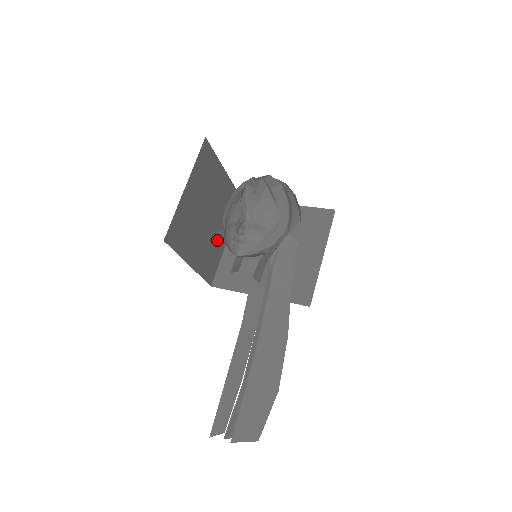
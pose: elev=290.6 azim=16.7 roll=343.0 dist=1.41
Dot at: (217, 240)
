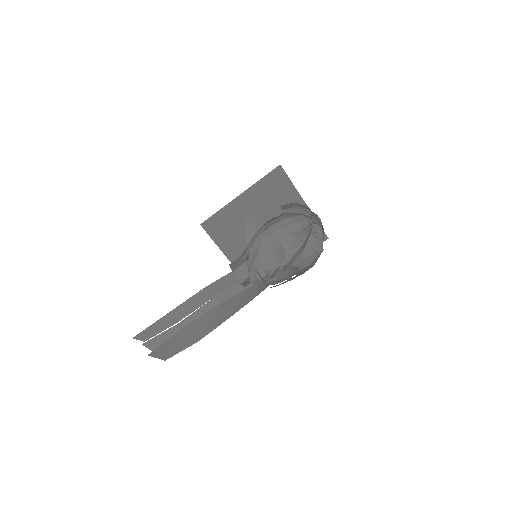
Dot at: occluded
